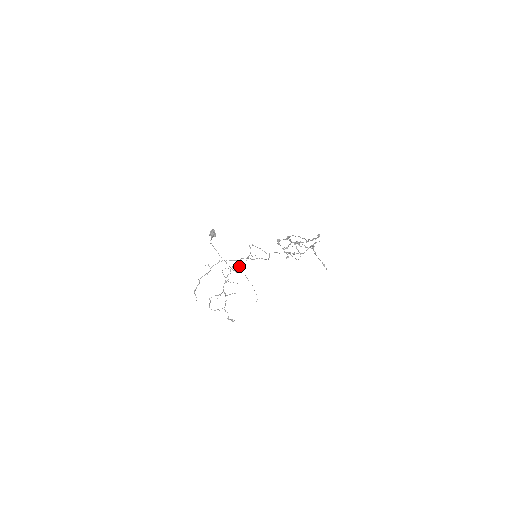
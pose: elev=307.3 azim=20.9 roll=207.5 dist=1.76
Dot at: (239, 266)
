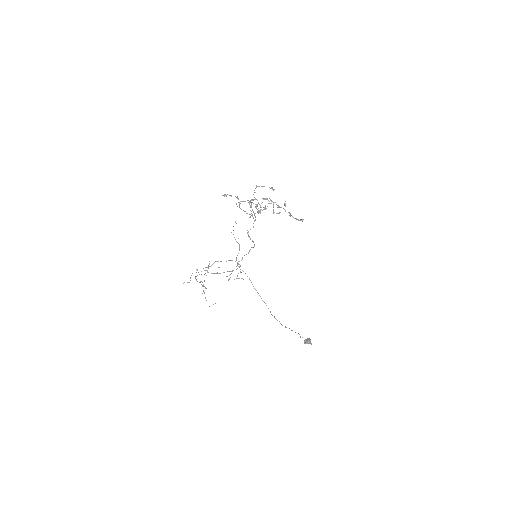
Dot at: occluded
